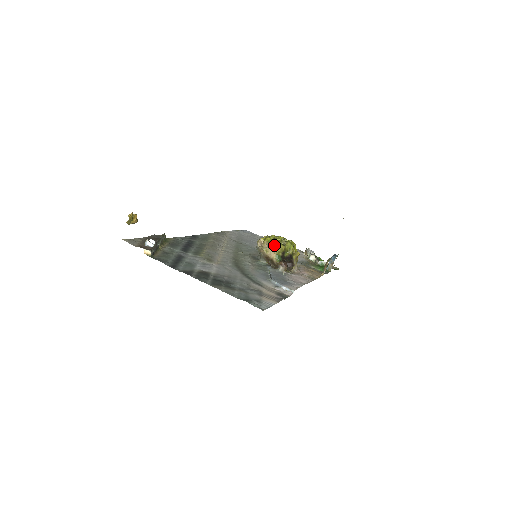
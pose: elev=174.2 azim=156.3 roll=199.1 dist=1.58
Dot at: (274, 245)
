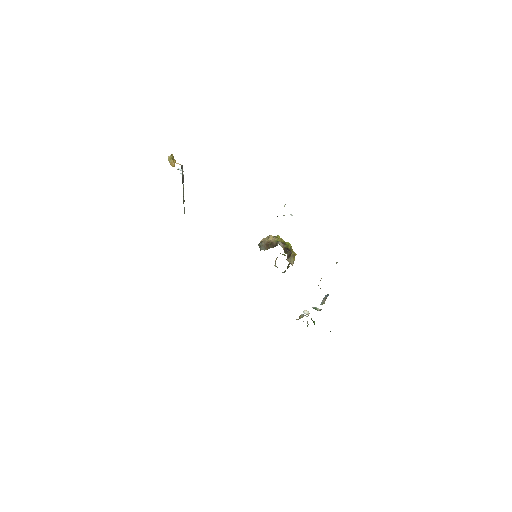
Dot at: (275, 236)
